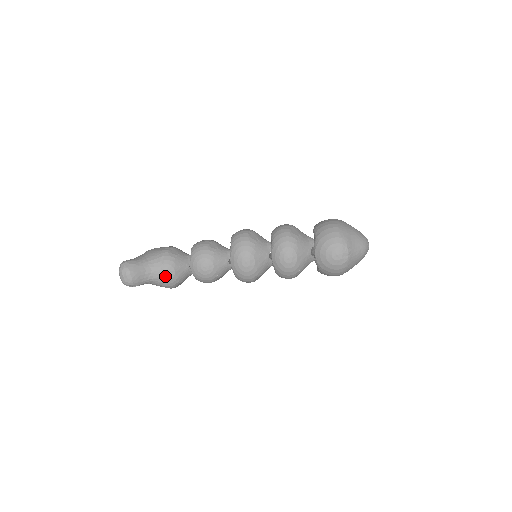
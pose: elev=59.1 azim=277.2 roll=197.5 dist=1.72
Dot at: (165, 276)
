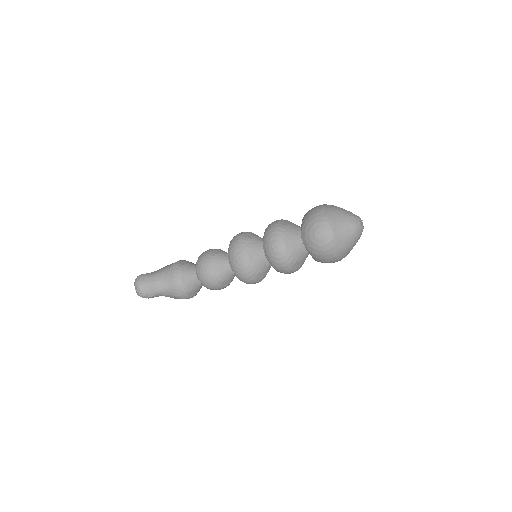
Dot at: (174, 285)
